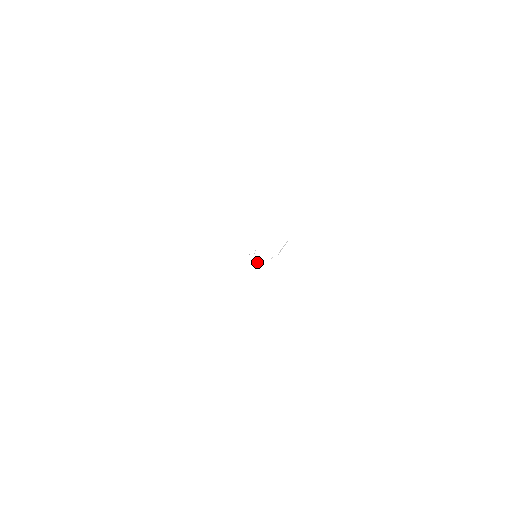
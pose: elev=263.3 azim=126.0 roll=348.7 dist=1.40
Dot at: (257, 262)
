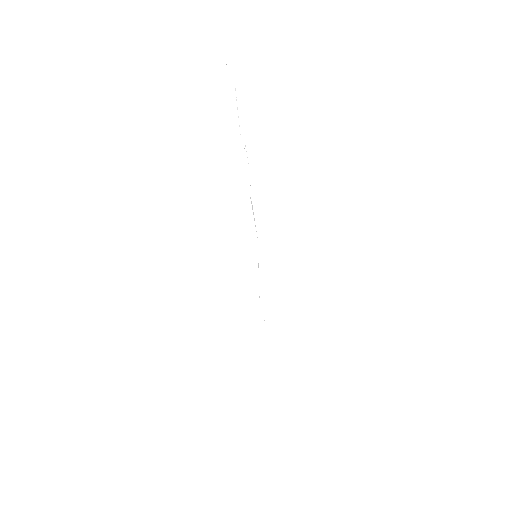
Dot at: (252, 205)
